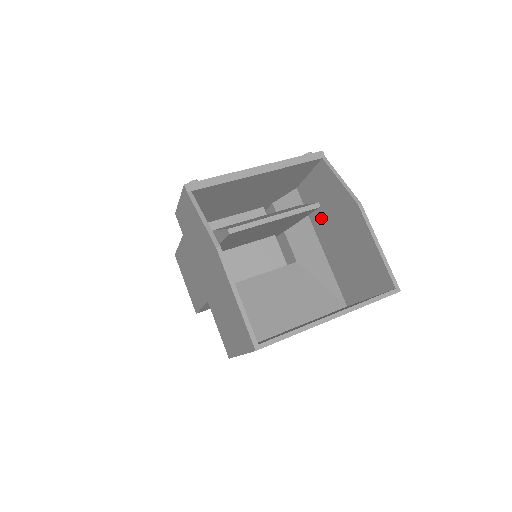
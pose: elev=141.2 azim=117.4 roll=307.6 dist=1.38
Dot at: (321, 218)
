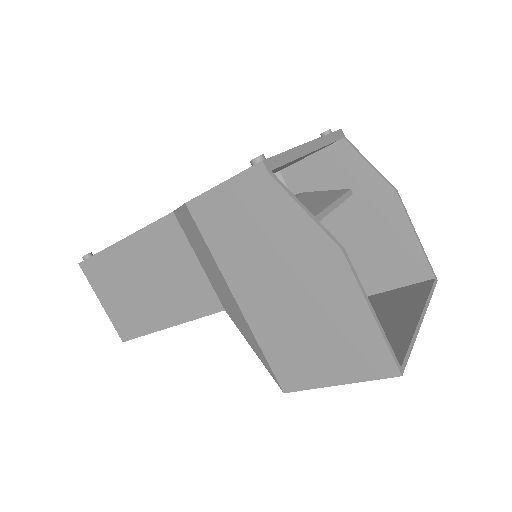
Dot at: occluded
